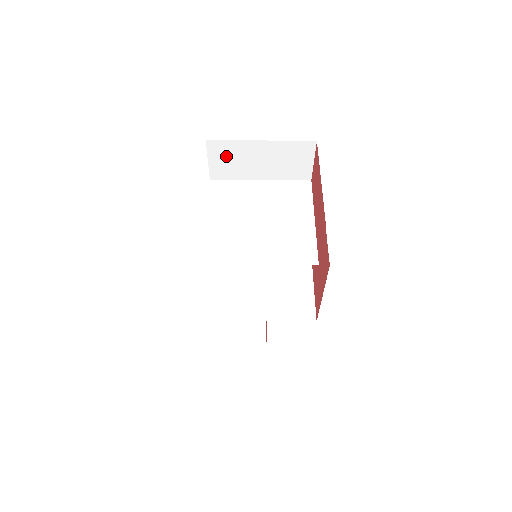
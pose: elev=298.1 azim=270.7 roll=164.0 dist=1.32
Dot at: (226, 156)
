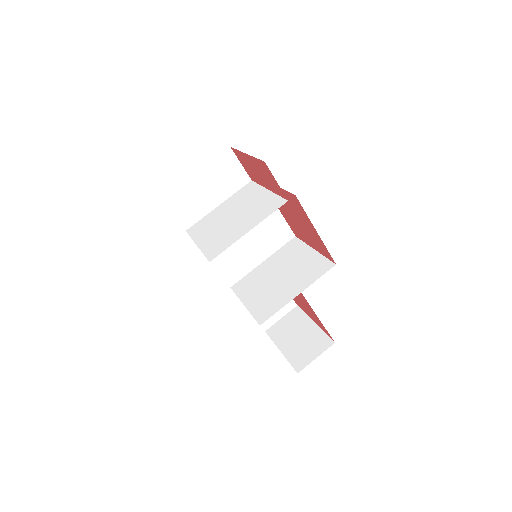
Dot at: (183, 203)
